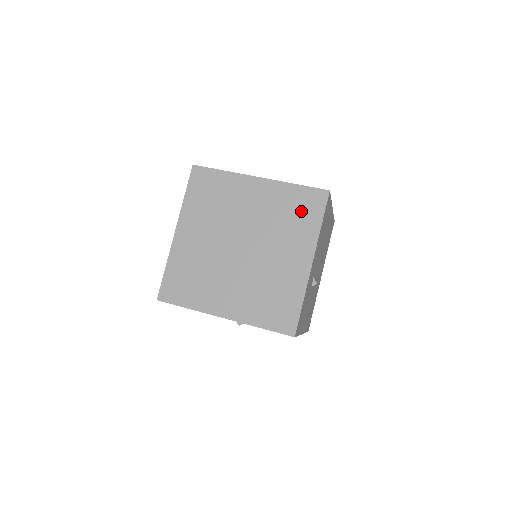
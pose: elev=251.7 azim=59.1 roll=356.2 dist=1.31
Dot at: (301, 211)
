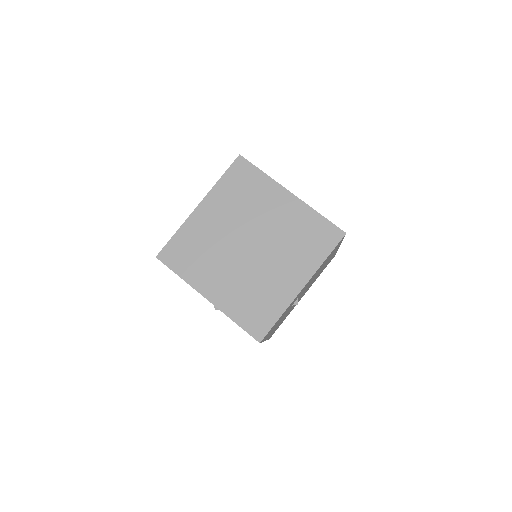
Dot at: (314, 239)
